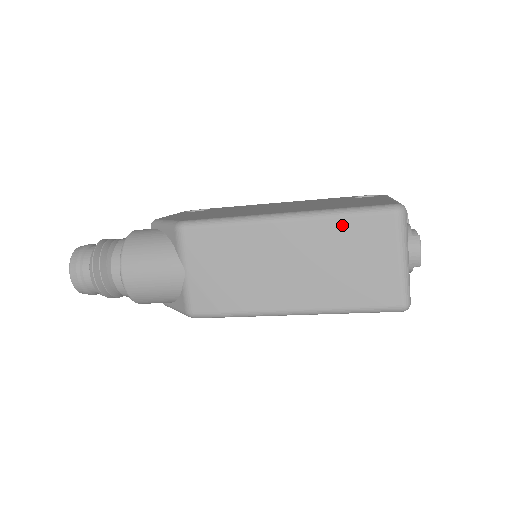
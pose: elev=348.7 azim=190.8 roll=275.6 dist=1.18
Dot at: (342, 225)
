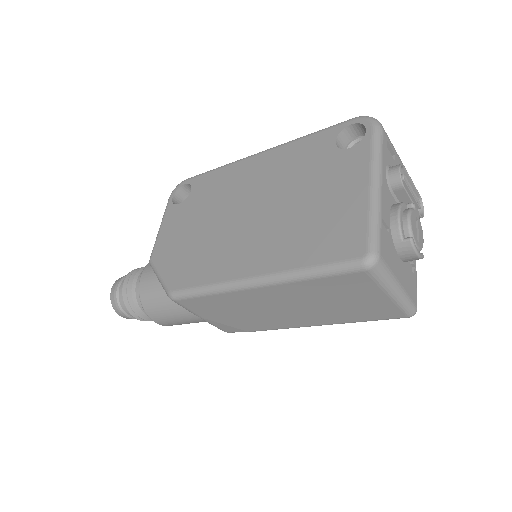
Dot at: (314, 284)
